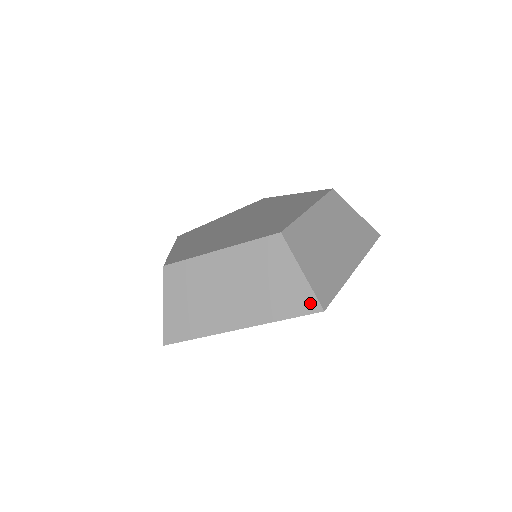
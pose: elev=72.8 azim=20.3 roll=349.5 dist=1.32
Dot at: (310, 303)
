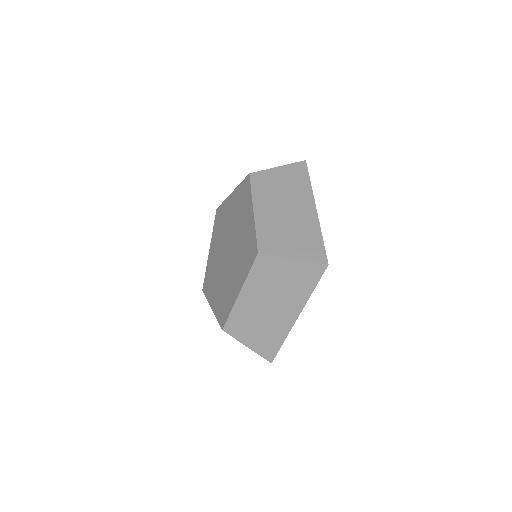
Dot at: occluded
